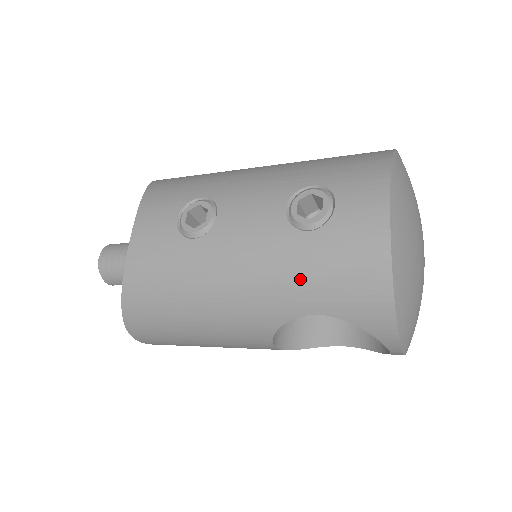
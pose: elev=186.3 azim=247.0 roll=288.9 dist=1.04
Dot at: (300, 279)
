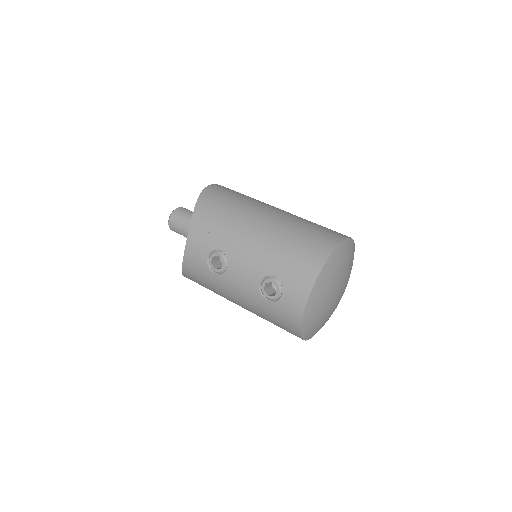
Dot at: (263, 314)
